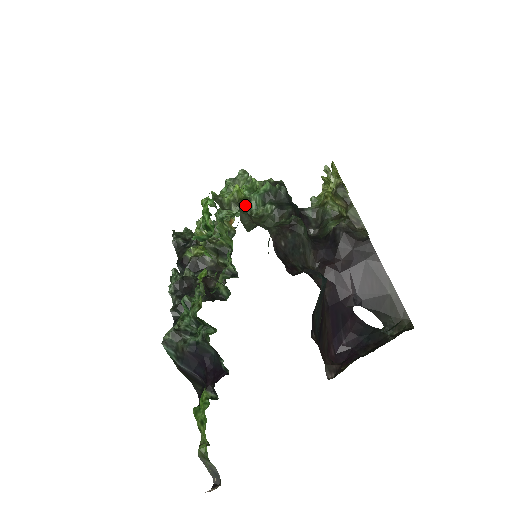
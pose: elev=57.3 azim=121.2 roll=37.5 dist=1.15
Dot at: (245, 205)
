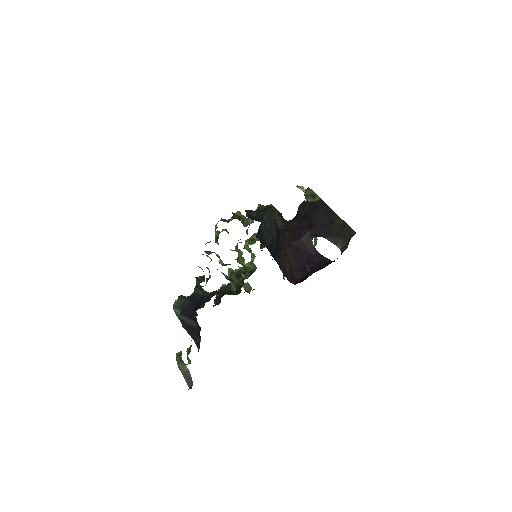
Dot at: (244, 221)
